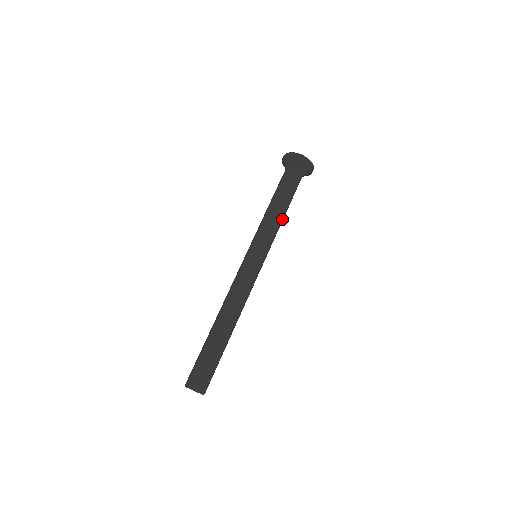
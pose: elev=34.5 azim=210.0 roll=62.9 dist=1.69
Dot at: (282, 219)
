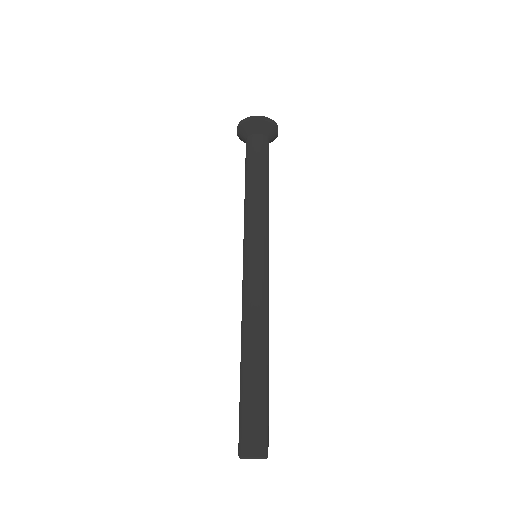
Dot at: (261, 196)
